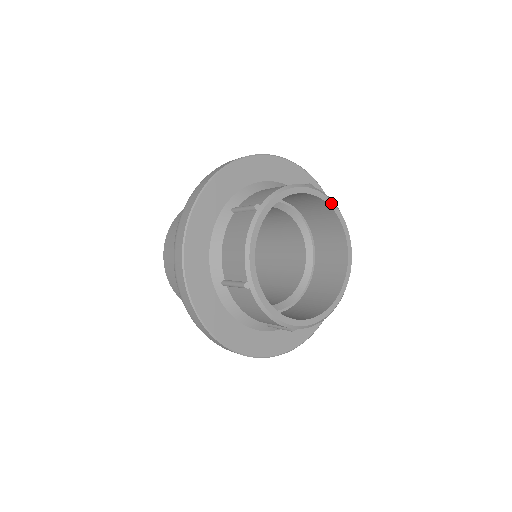
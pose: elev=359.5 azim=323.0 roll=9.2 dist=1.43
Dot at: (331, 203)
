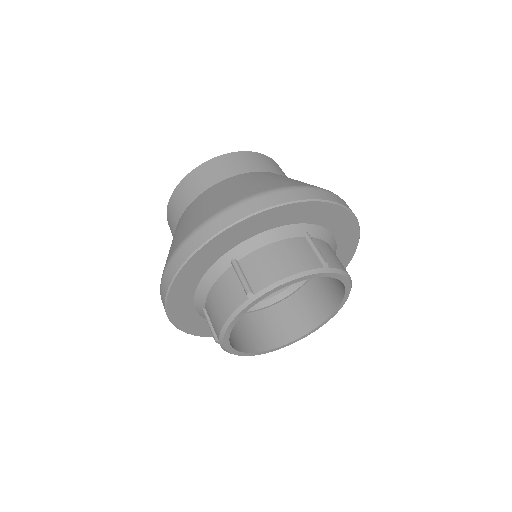
Dot at: (342, 277)
